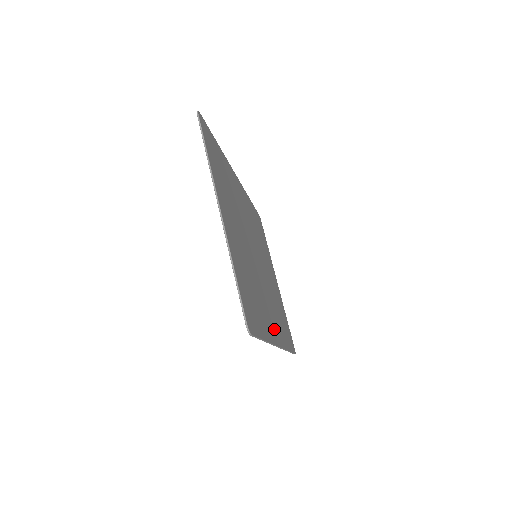
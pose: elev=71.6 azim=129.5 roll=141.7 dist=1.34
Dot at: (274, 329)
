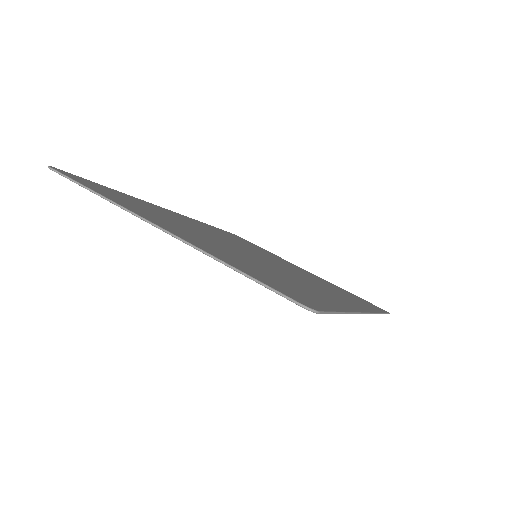
Dot at: (343, 301)
